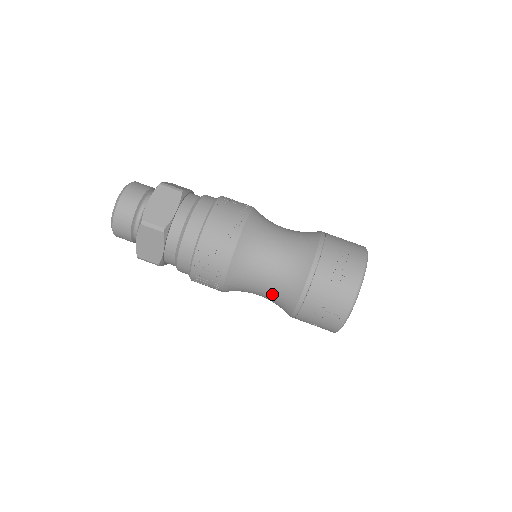
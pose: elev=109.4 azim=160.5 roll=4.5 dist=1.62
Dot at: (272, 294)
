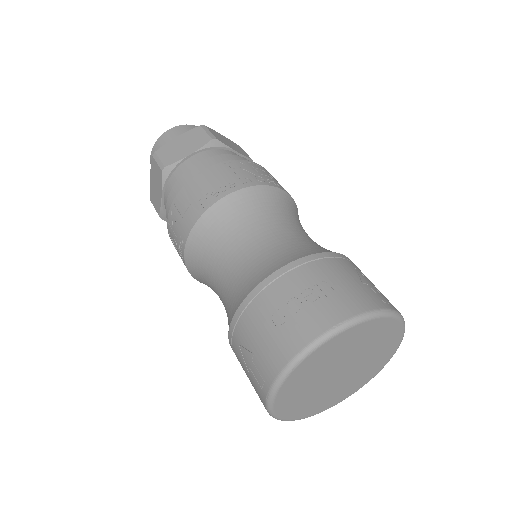
Dot at: (224, 304)
